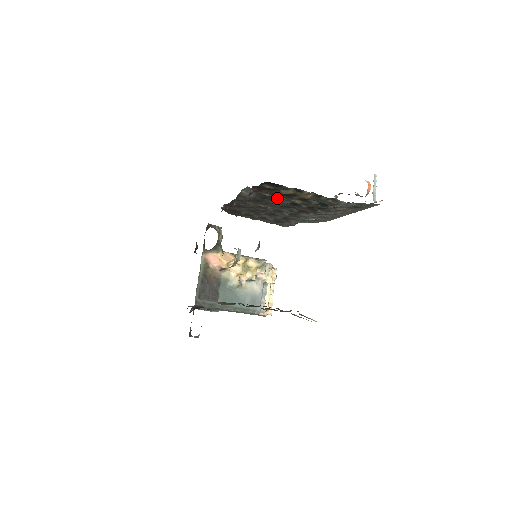
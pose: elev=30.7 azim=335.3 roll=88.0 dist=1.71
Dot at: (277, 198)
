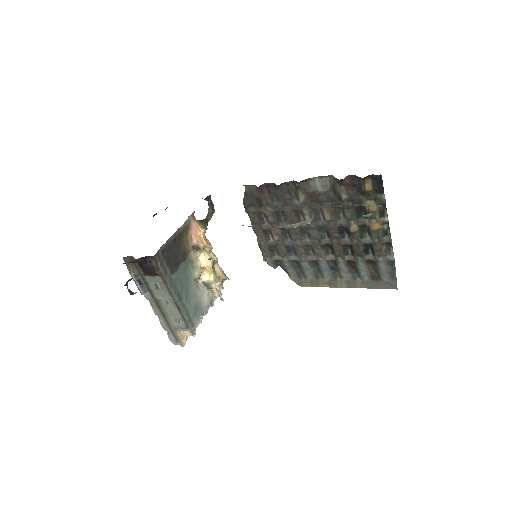
Dot at: (344, 209)
